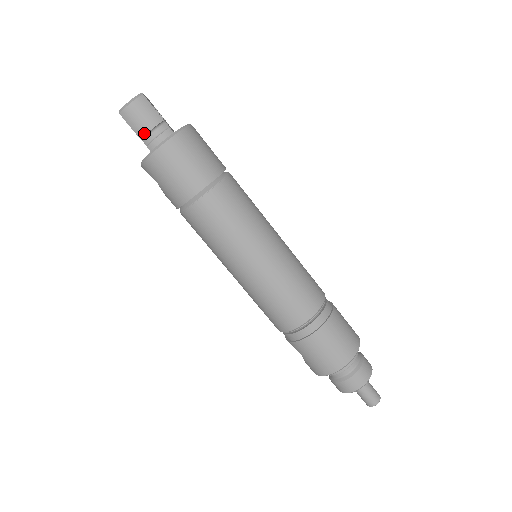
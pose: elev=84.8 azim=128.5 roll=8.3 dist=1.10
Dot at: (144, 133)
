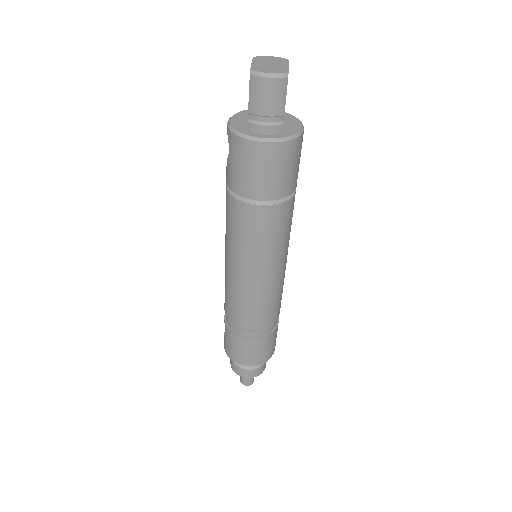
Dot at: (256, 112)
